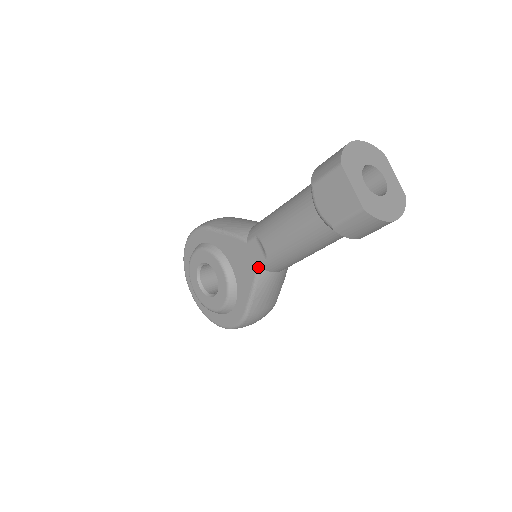
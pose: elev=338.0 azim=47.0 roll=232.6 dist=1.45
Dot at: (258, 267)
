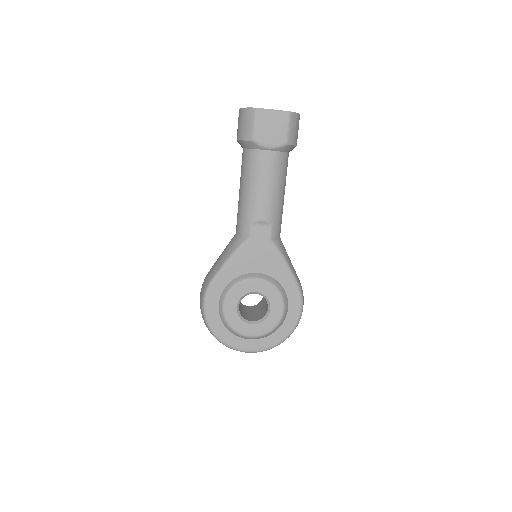
Dot at: (272, 241)
